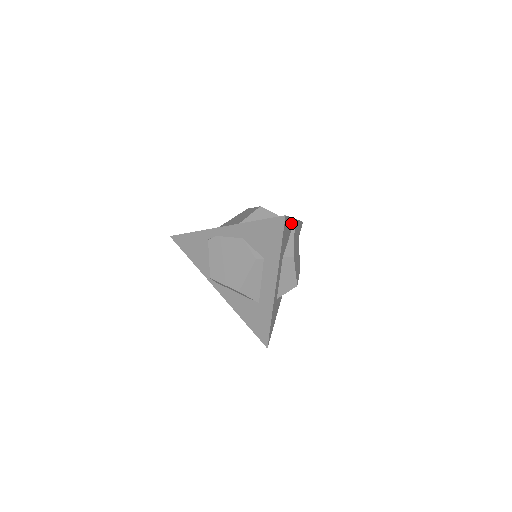
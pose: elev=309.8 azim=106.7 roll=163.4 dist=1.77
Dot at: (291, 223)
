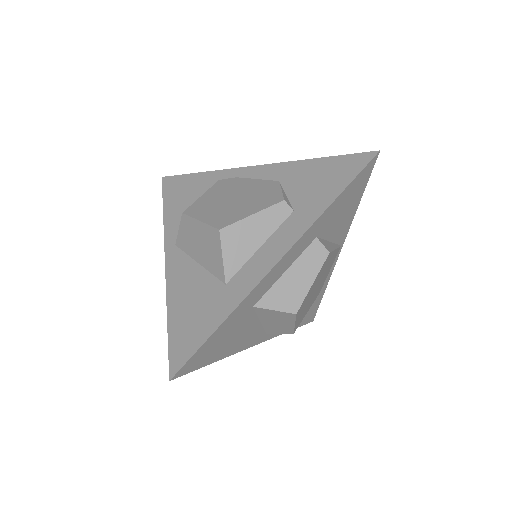
Dot at: (347, 224)
